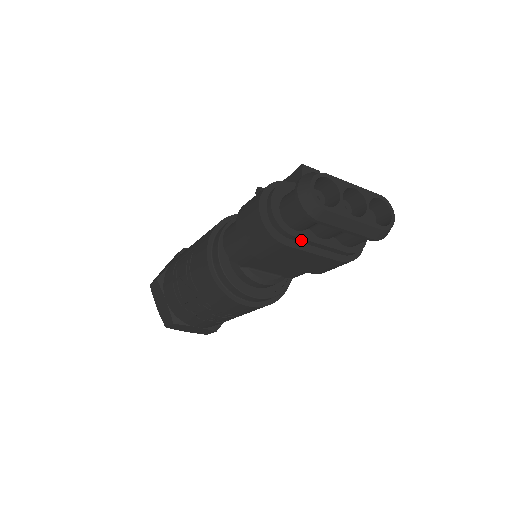
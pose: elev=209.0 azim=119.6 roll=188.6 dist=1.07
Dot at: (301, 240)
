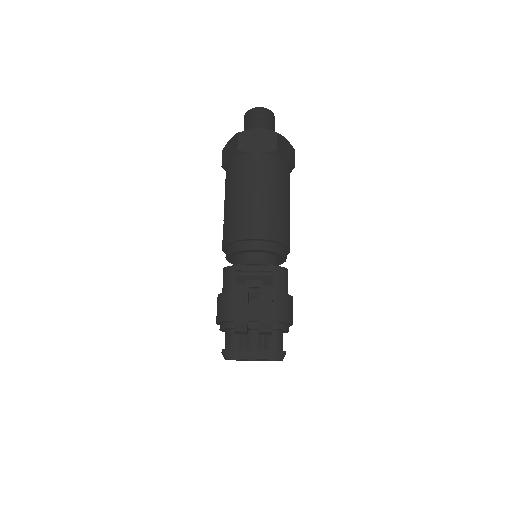
Dot at: occluded
